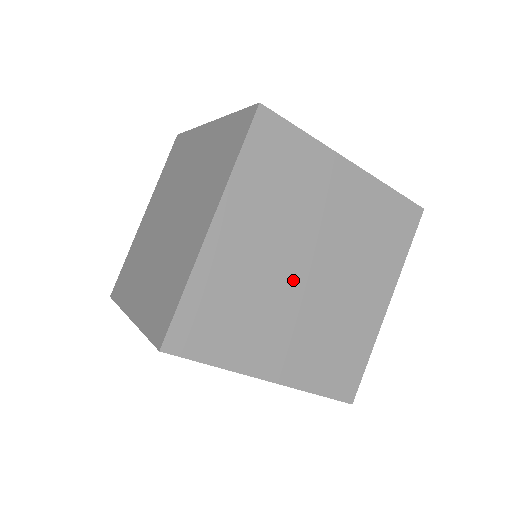
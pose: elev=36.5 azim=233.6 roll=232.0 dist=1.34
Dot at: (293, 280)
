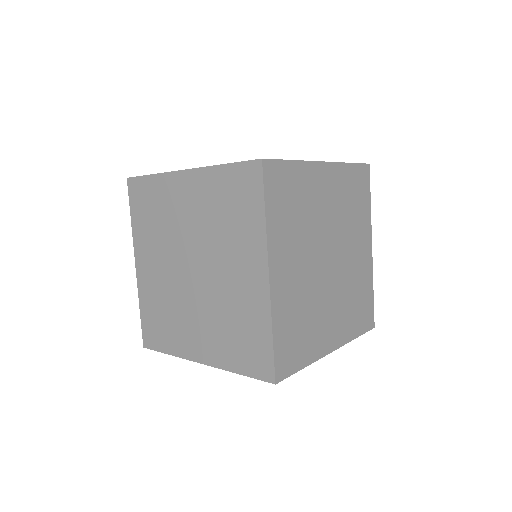
Dot at: (321, 248)
